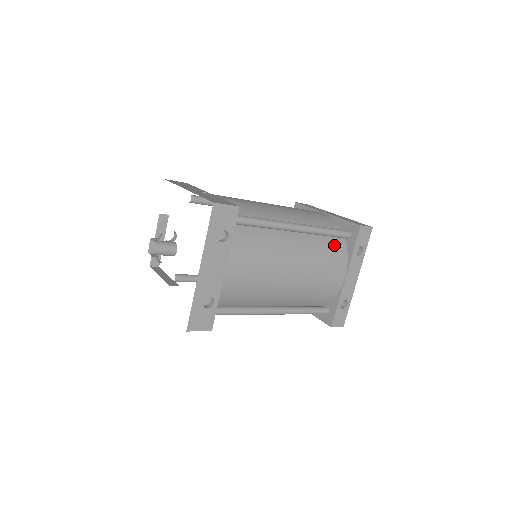
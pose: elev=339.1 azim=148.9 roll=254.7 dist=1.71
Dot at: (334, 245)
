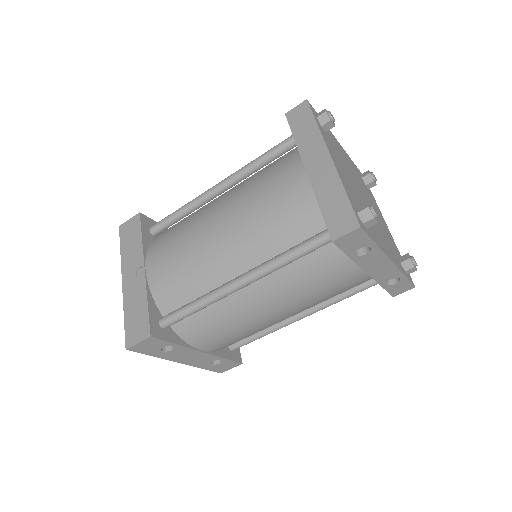
Dot at: (319, 257)
